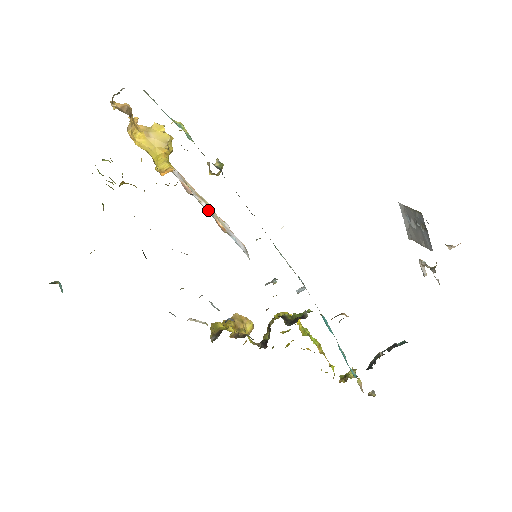
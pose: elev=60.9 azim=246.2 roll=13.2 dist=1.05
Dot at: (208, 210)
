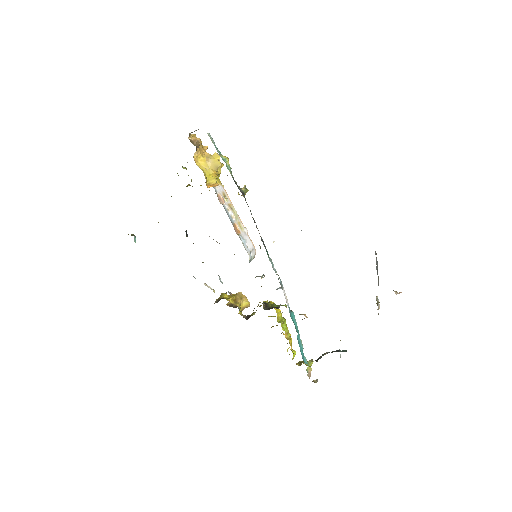
Dot at: (232, 217)
